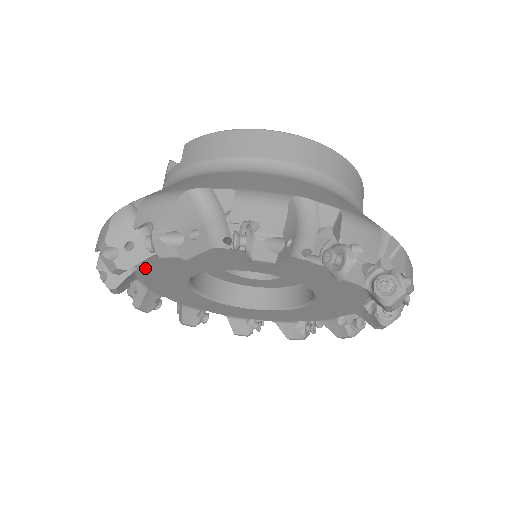
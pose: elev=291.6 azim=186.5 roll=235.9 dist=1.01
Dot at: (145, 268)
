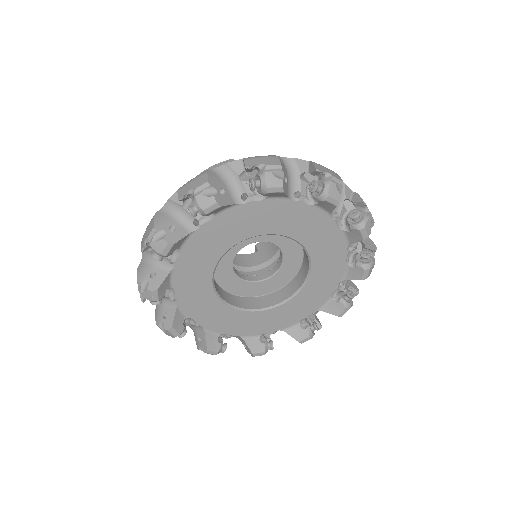
Dot at: (248, 206)
